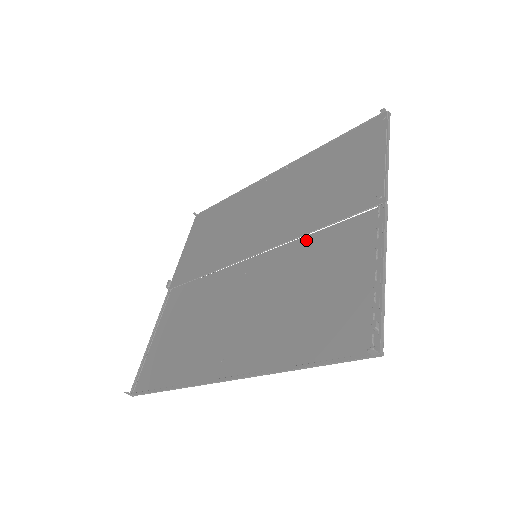
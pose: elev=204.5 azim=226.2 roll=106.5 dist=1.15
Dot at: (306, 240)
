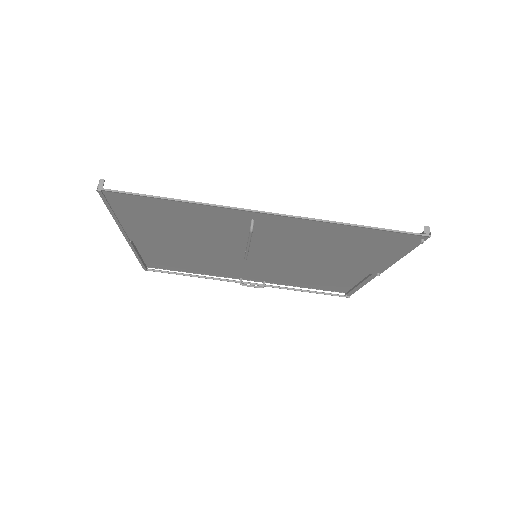
Dot at: (311, 263)
